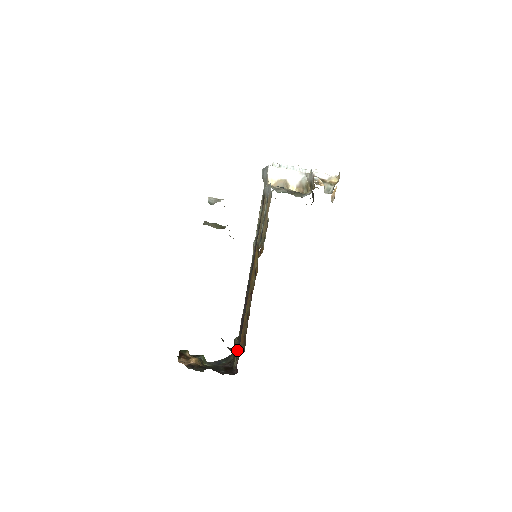
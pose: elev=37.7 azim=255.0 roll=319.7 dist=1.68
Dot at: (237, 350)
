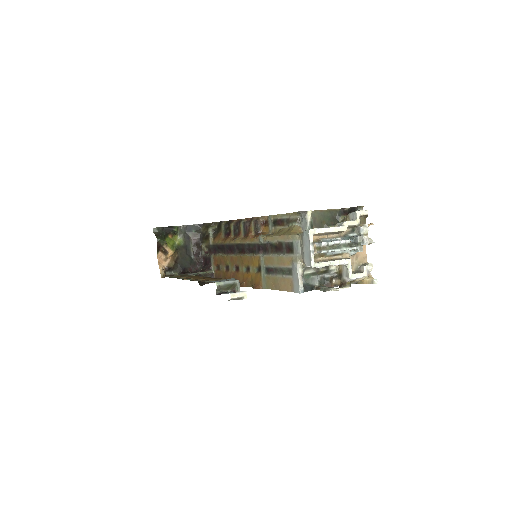
Dot at: (210, 275)
